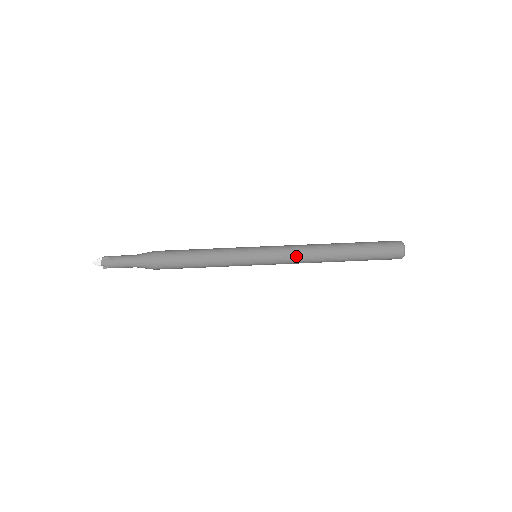
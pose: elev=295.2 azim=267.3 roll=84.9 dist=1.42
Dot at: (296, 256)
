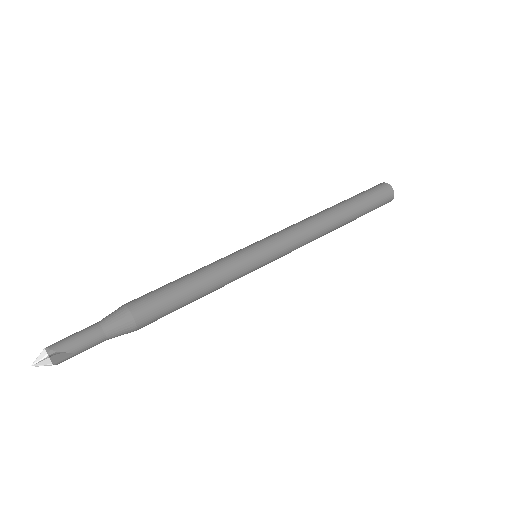
Dot at: (296, 227)
